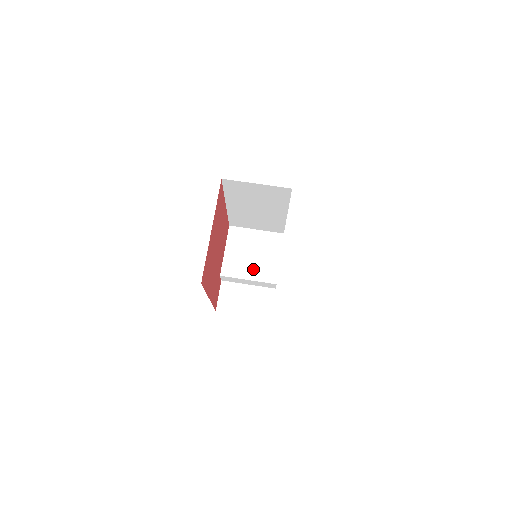
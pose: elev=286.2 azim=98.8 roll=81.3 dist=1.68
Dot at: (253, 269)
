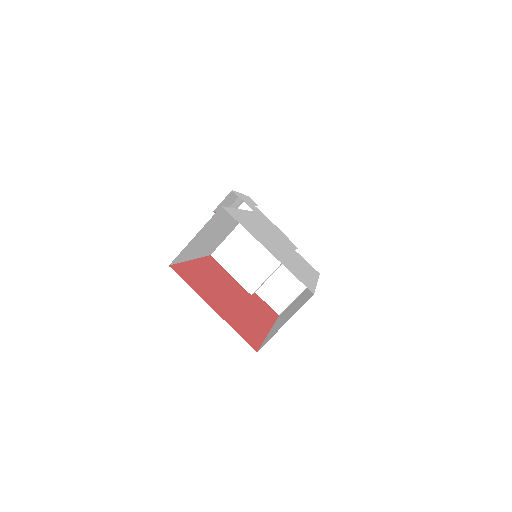
Dot at: (265, 262)
